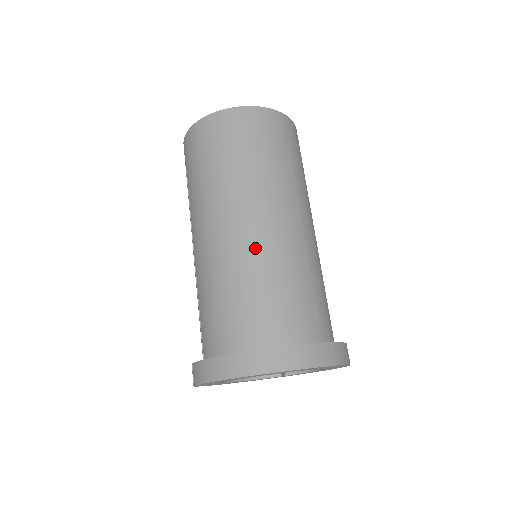
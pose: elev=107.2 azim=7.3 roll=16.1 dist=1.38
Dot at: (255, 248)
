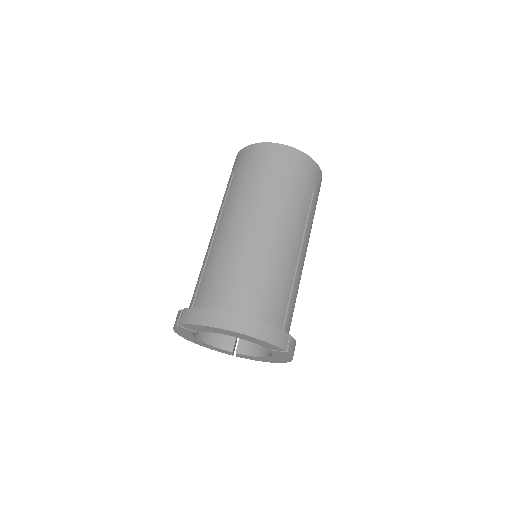
Dot at: (267, 248)
